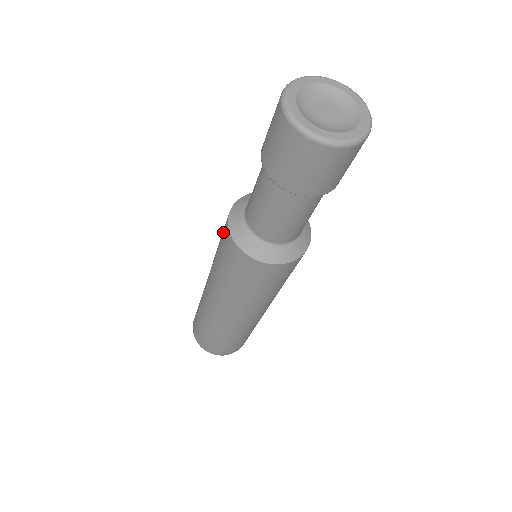
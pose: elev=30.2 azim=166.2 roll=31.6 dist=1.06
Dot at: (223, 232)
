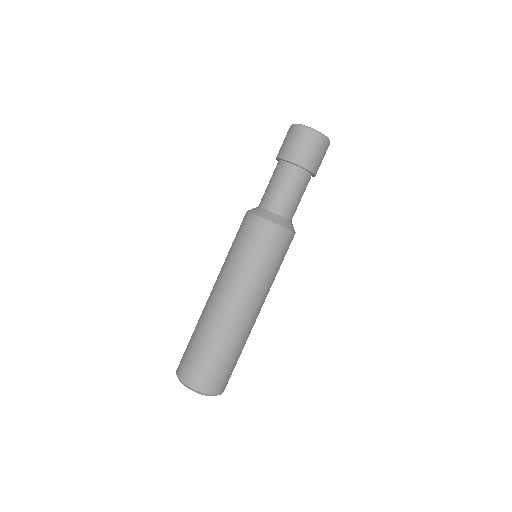
Dot at: (240, 225)
